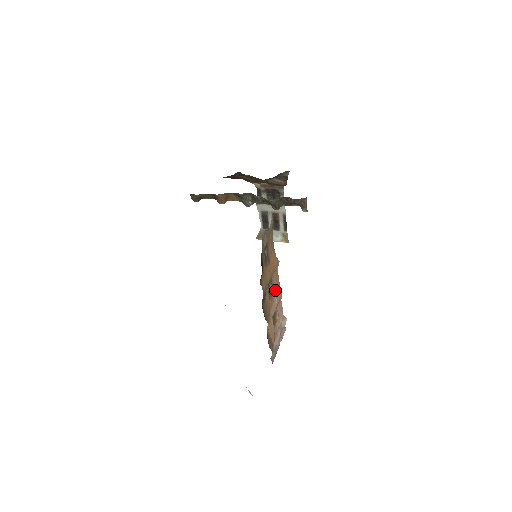
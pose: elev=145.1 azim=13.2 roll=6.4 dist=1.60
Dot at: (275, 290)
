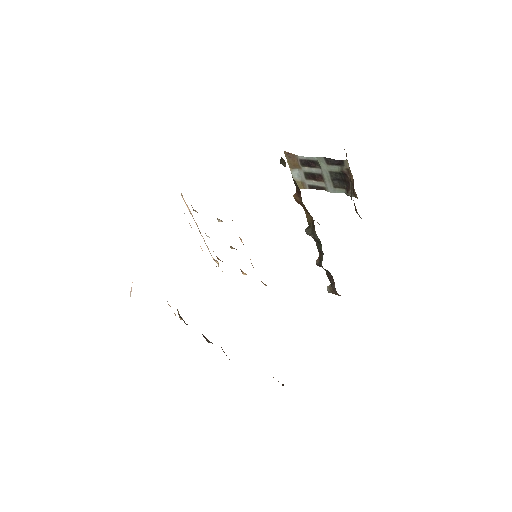
Dot at: occluded
